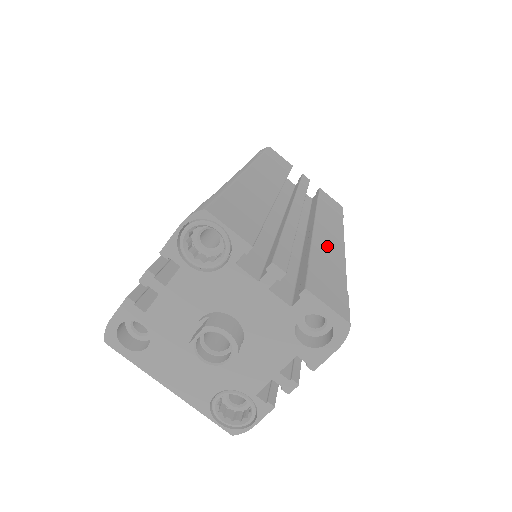
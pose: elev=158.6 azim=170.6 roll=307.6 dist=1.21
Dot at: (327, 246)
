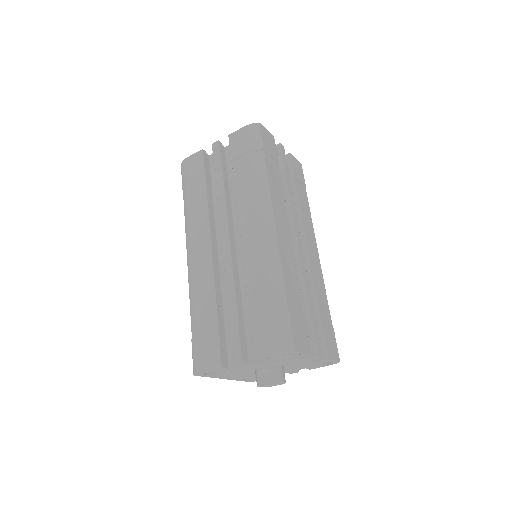
Dot at: (317, 274)
